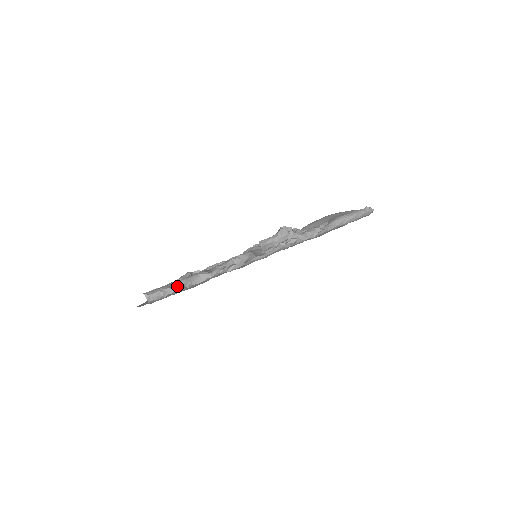
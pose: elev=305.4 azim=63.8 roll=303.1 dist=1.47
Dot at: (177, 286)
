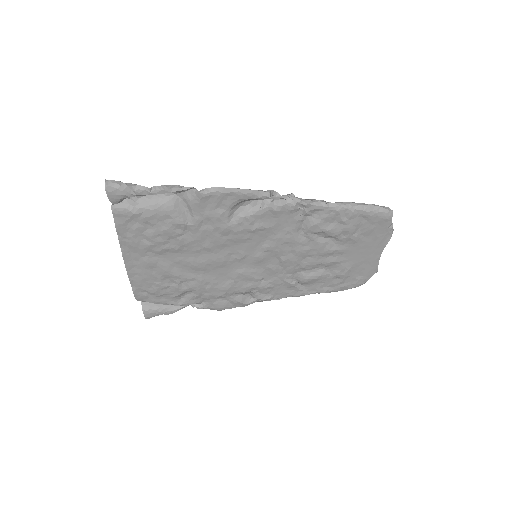
Dot at: (140, 185)
